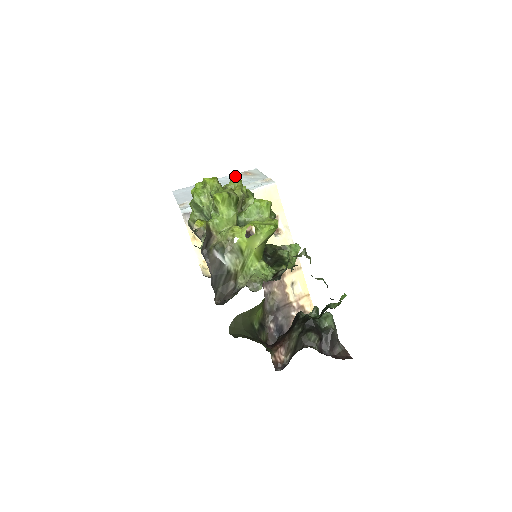
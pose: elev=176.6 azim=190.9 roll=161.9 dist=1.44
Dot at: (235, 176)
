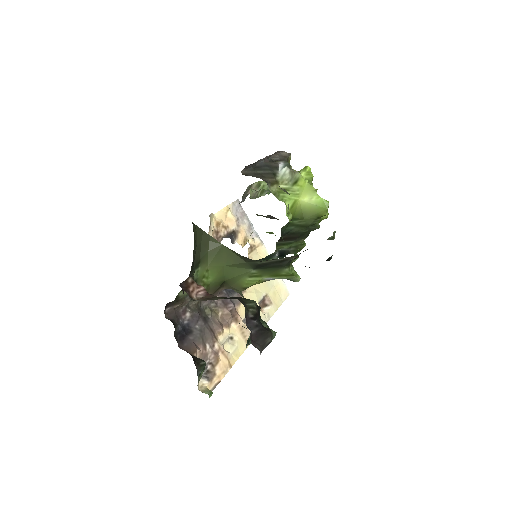
Dot at: occluded
